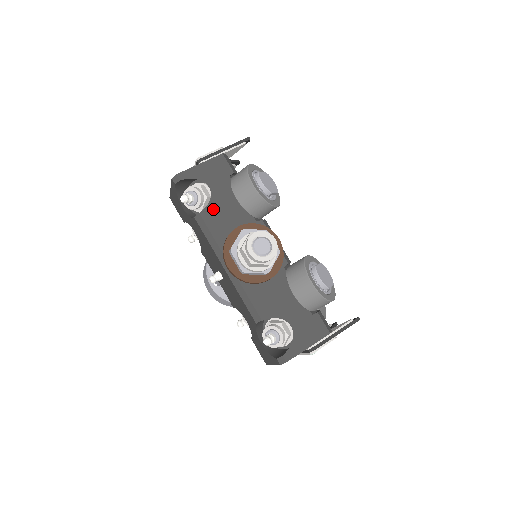
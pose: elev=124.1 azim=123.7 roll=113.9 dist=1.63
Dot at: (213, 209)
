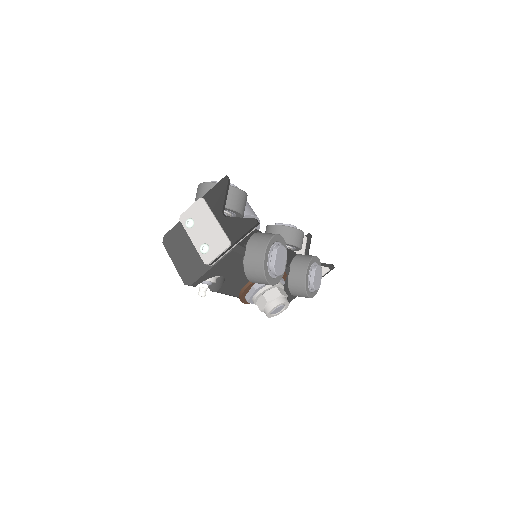
Dot at: (228, 284)
